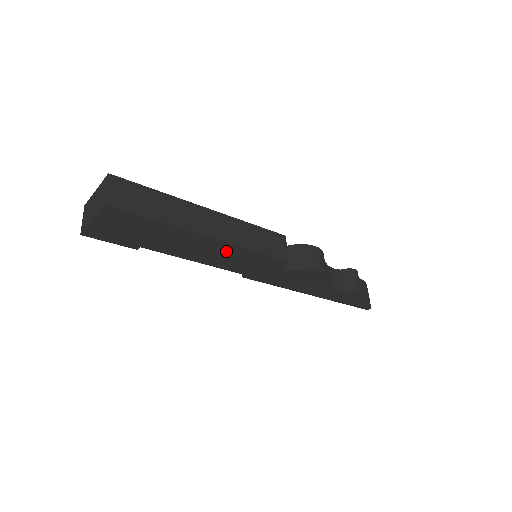
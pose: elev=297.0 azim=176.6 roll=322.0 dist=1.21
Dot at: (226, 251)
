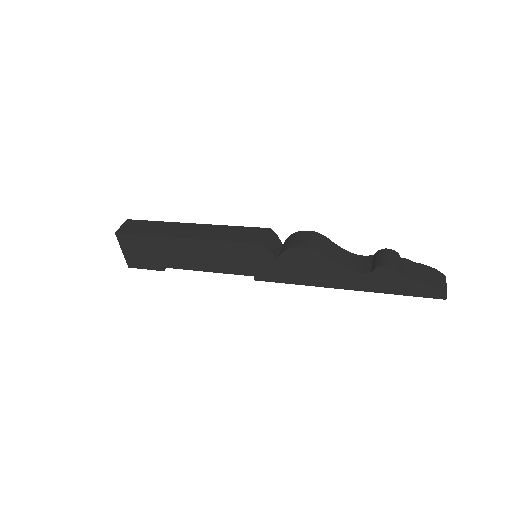
Dot at: (210, 250)
